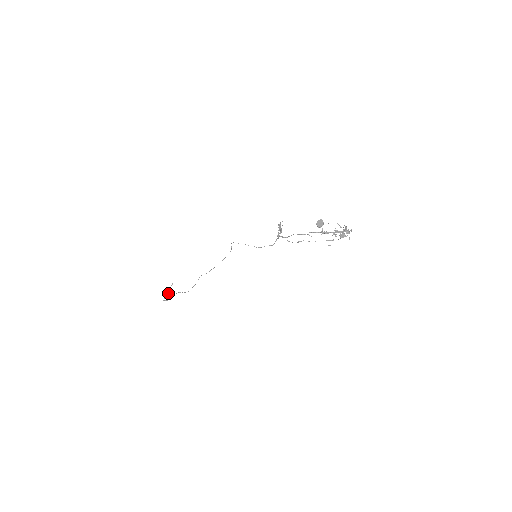
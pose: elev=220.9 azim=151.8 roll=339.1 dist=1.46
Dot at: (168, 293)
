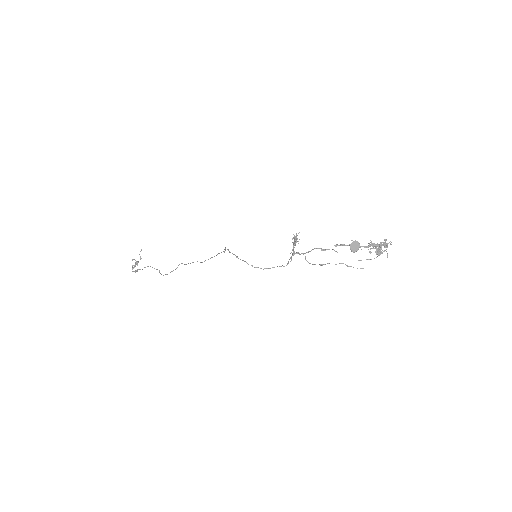
Dot at: (137, 263)
